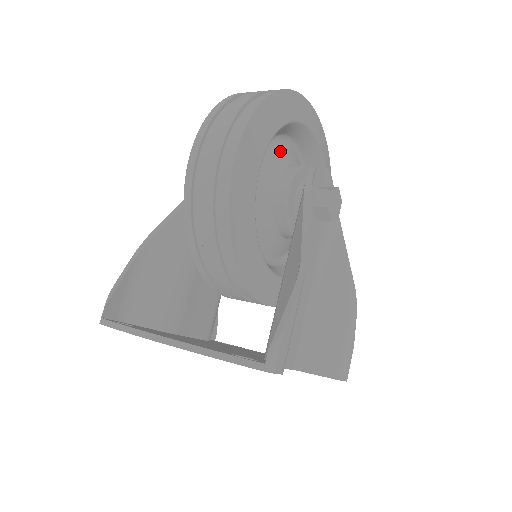
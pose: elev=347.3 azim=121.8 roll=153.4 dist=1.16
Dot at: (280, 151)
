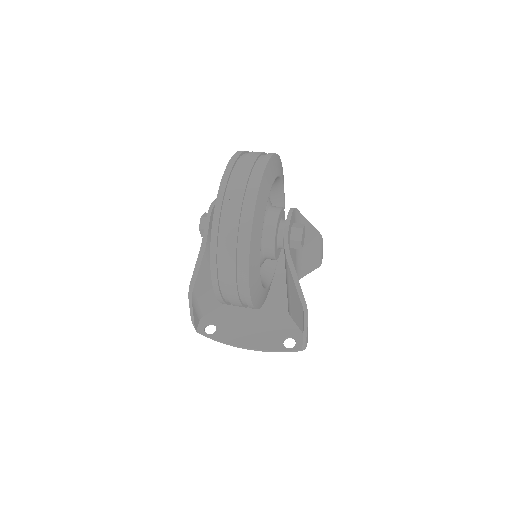
Dot at: occluded
